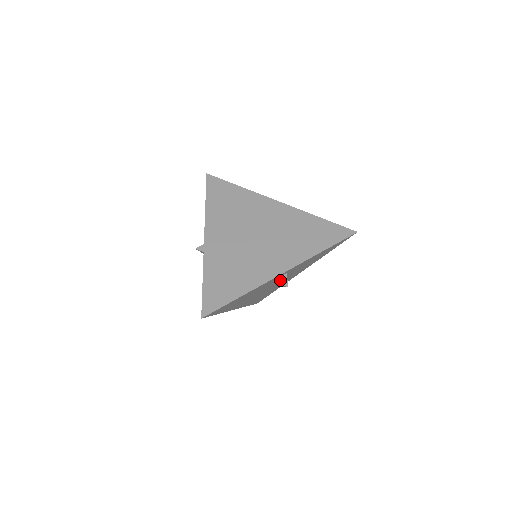
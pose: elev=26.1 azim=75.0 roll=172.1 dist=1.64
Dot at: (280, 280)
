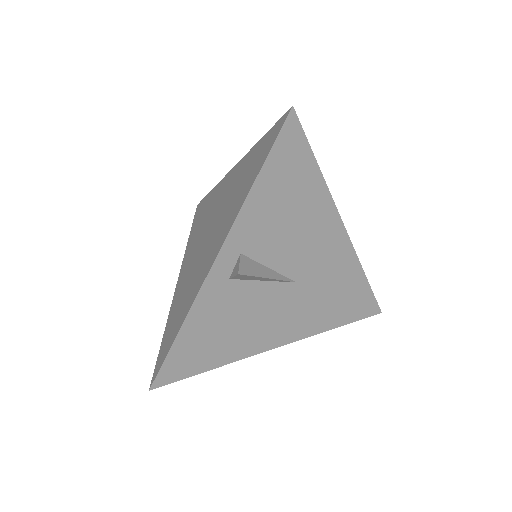
Dot at: (234, 271)
